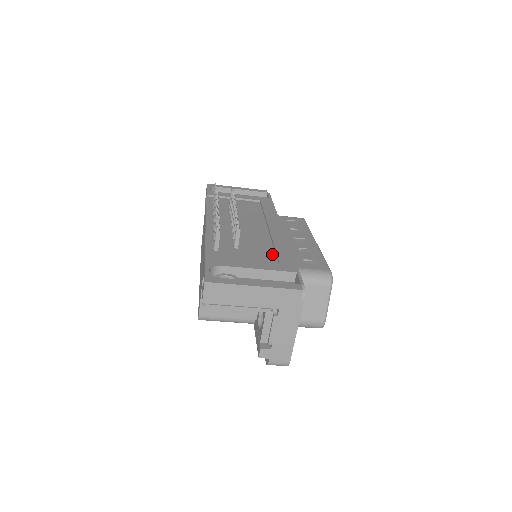
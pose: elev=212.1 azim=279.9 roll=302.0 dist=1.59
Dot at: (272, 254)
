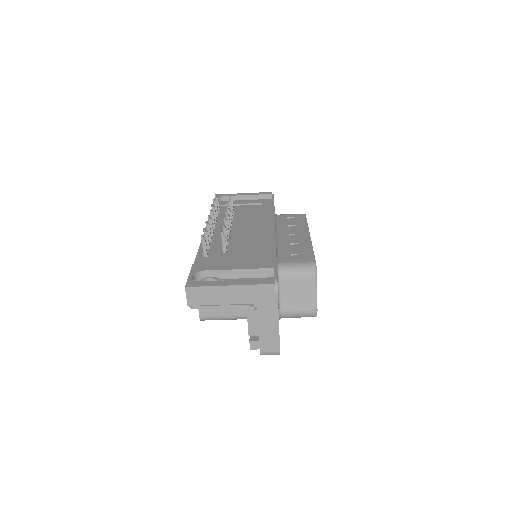
Dot at: (257, 253)
